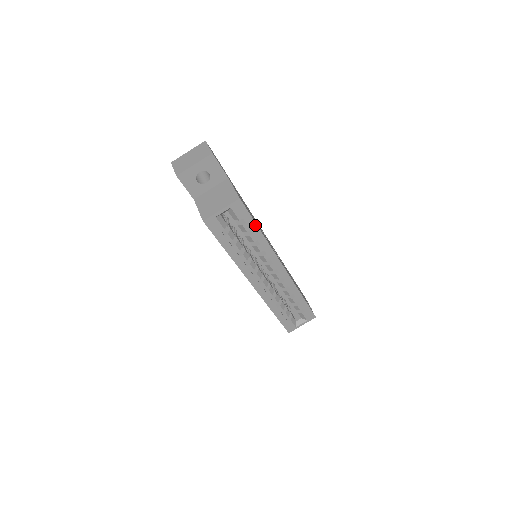
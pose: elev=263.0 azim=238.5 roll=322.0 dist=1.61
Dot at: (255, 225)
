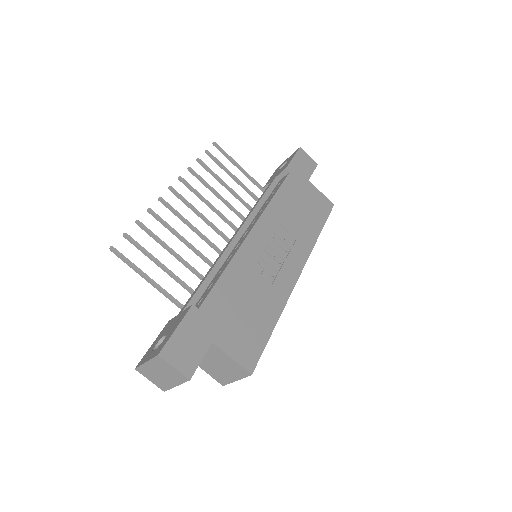
Dot at: (269, 336)
